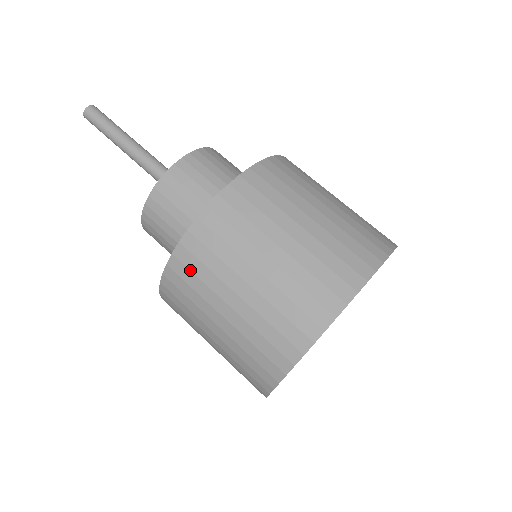
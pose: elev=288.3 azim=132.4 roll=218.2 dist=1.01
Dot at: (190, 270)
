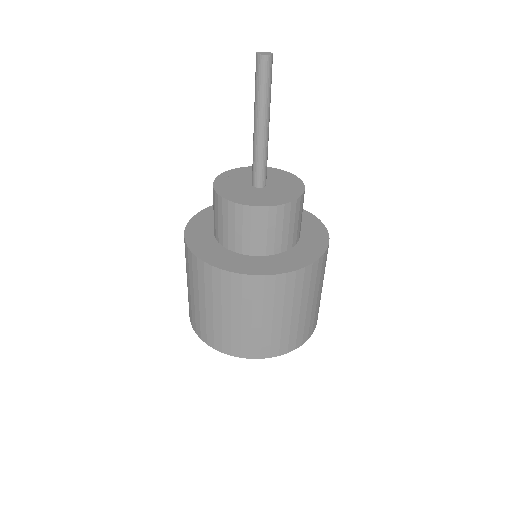
Dot at: (186, 256)
